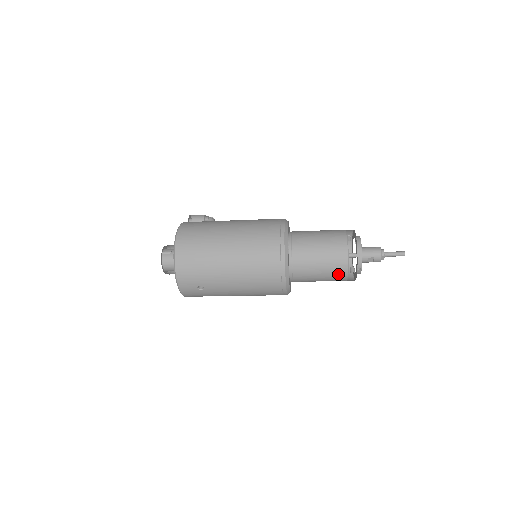
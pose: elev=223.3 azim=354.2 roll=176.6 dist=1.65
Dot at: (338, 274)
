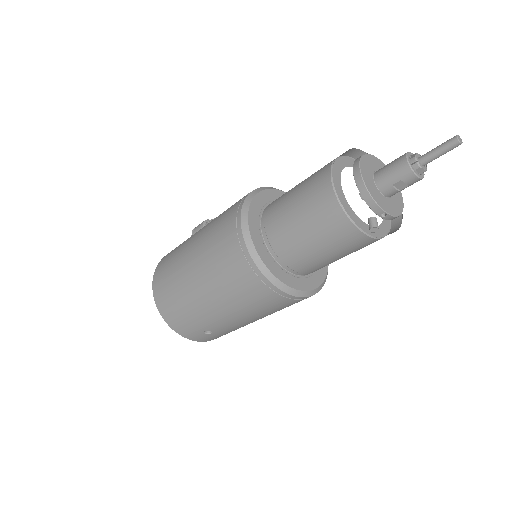
Dot at: (352, 241)
